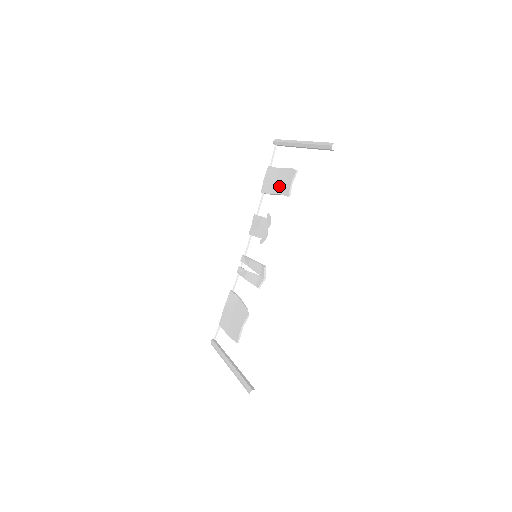
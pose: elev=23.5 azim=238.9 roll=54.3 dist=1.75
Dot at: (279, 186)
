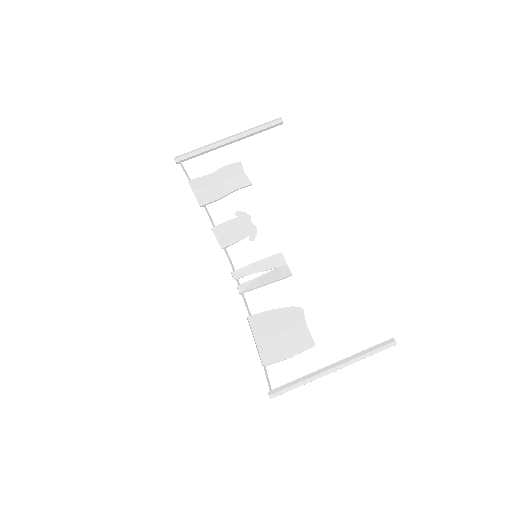
Dot at: (228, 185)
